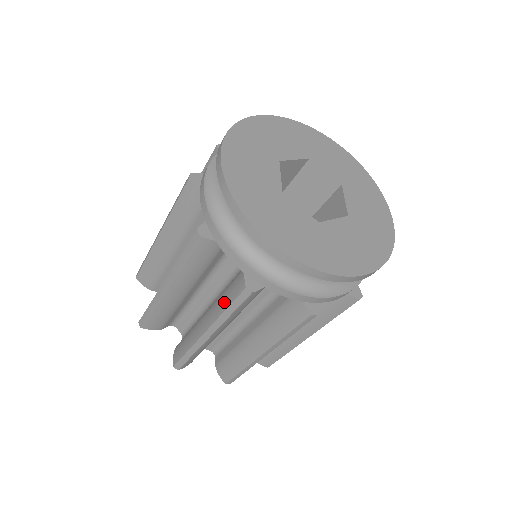
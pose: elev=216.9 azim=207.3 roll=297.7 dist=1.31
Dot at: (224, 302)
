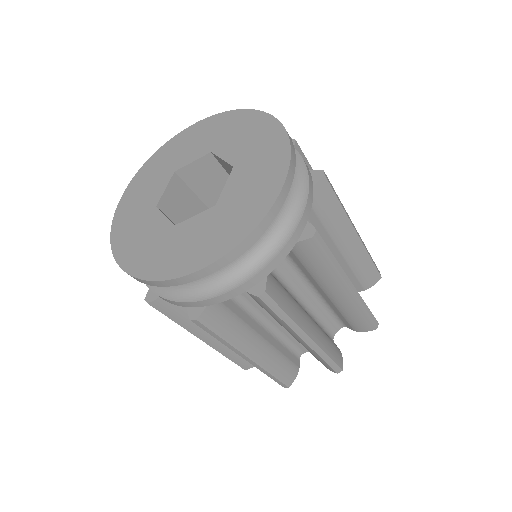
Dot at: occluded
